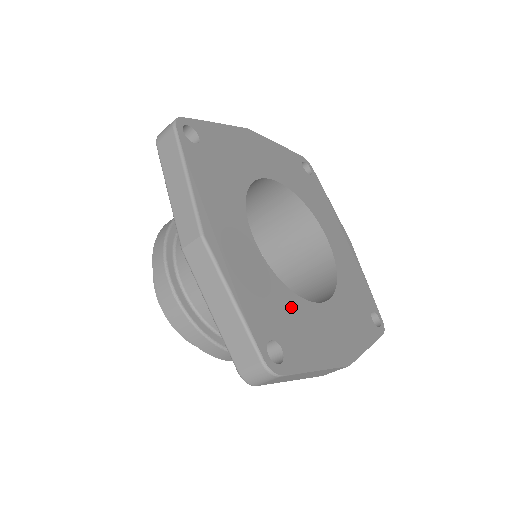
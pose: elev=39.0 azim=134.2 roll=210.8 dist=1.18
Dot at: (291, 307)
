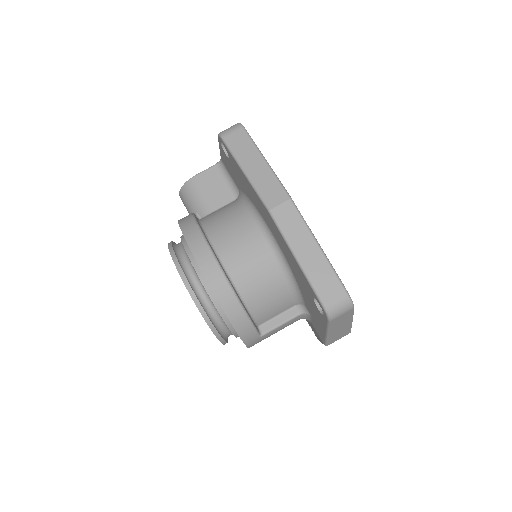
Dot at: occluded
